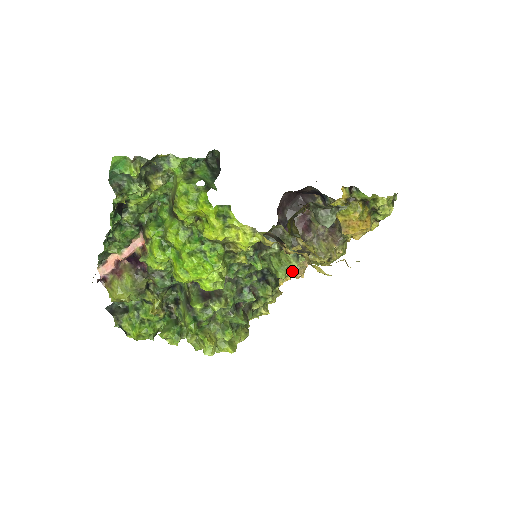
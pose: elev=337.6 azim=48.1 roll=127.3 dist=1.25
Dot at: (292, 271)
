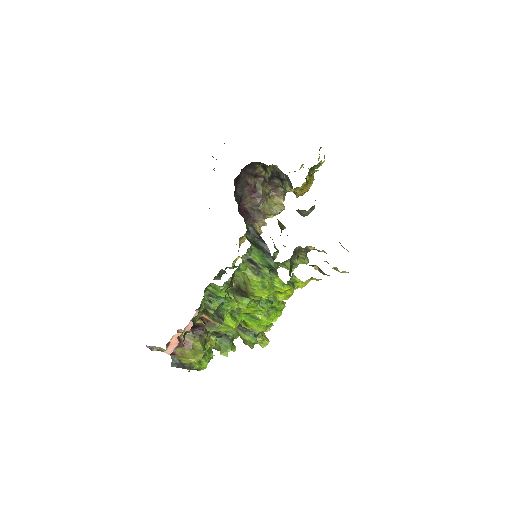
Dot at: occluded
